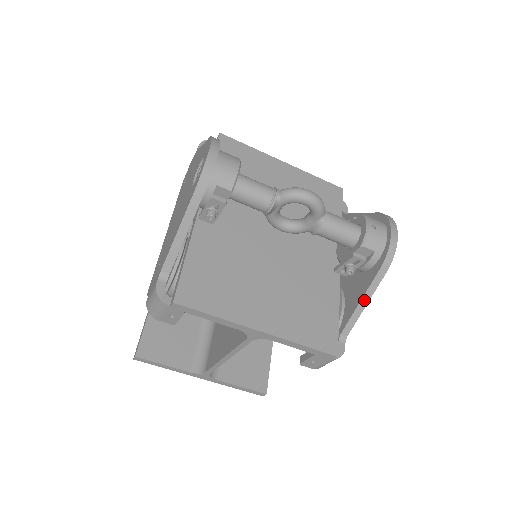
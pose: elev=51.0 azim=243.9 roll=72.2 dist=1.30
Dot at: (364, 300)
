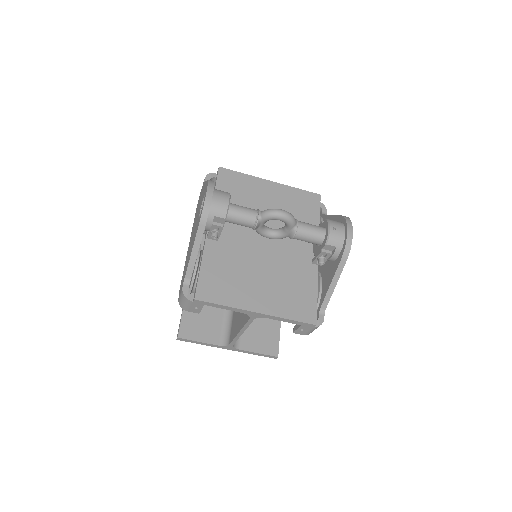
Dot at: (333, 283)
